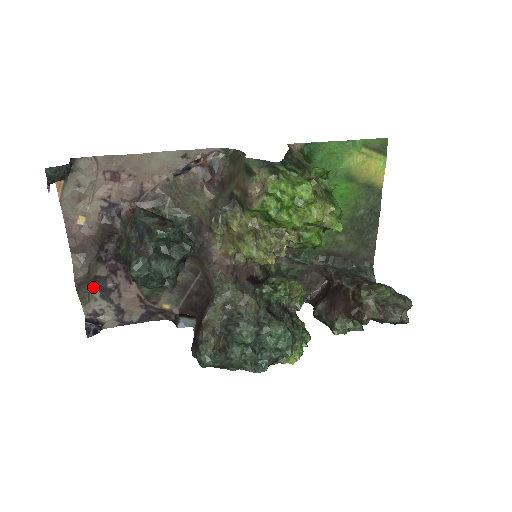
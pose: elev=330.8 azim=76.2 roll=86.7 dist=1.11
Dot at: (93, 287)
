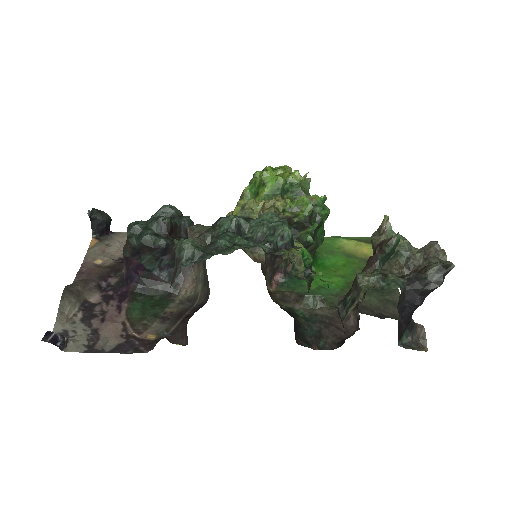
Dot at: (78, 310)
